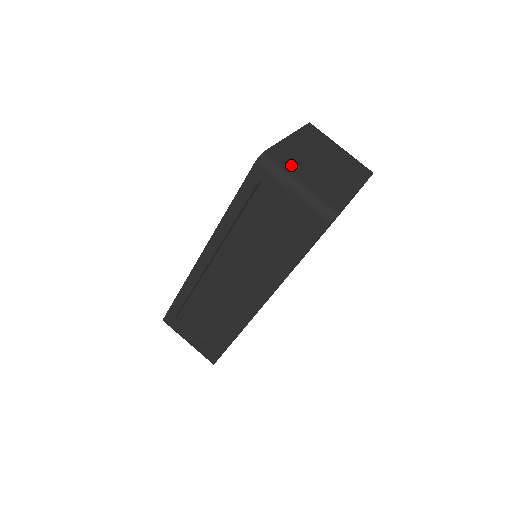
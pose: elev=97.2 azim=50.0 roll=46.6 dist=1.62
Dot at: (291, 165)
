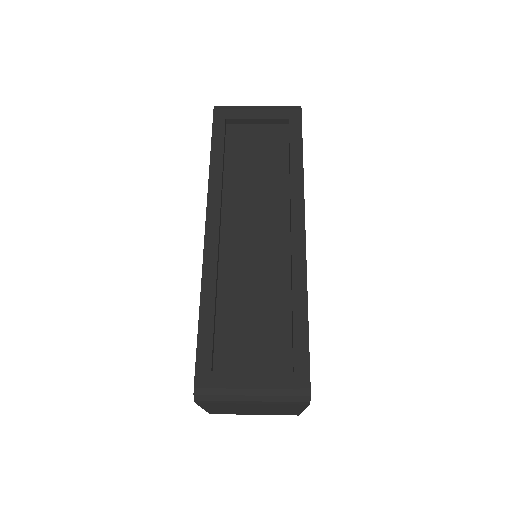
Dot at: occluded
